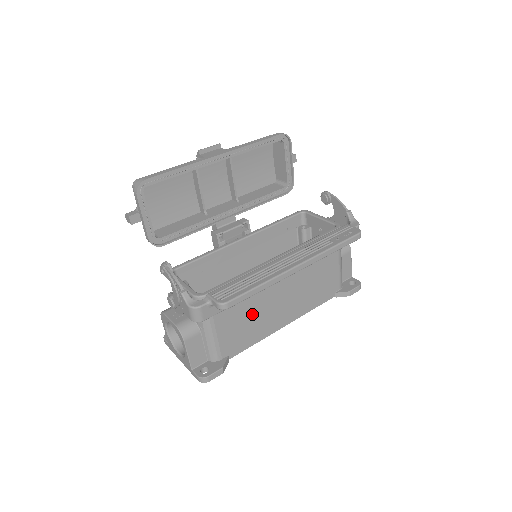
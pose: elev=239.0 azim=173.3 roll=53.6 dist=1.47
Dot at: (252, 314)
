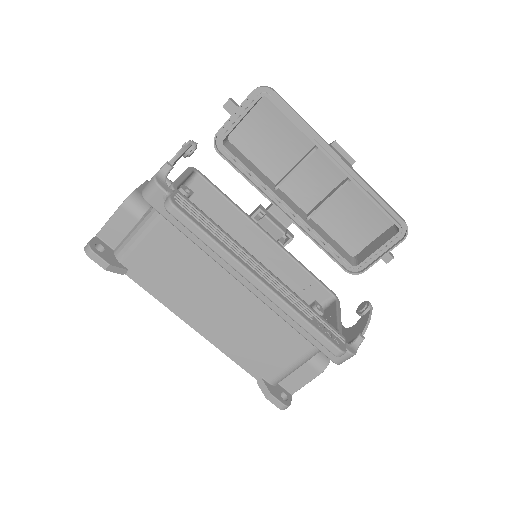
Dot at: (186, 272)
